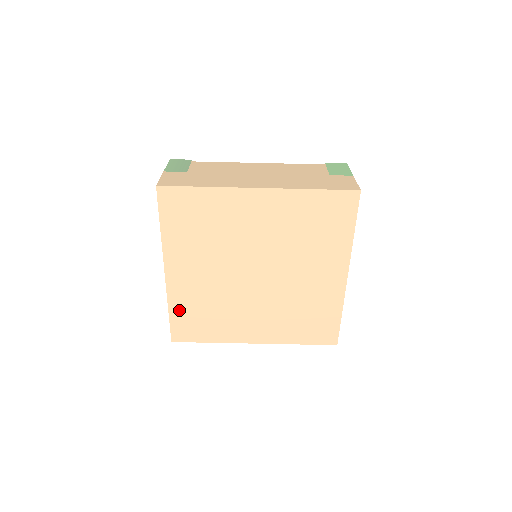
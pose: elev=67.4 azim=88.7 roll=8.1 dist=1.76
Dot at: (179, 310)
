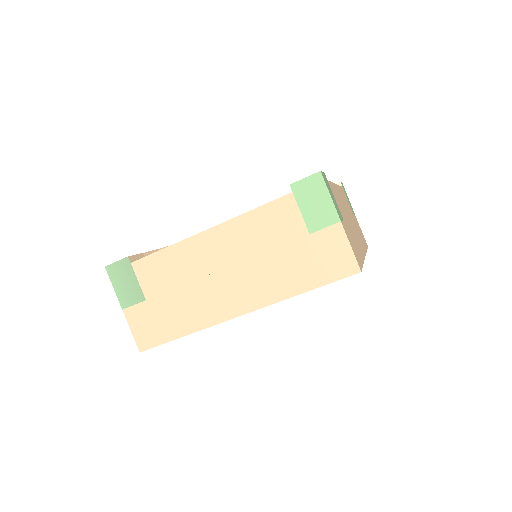
Dot at: occluded
